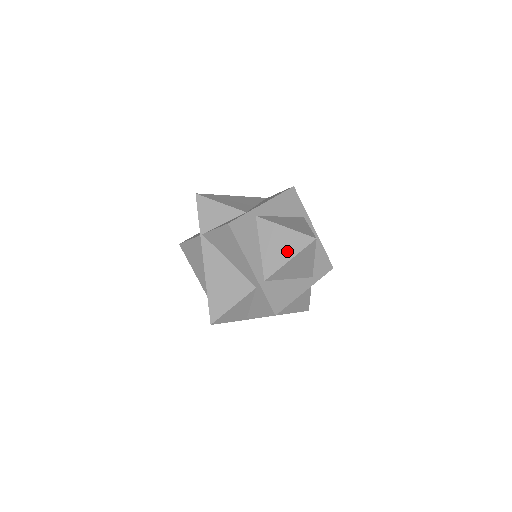
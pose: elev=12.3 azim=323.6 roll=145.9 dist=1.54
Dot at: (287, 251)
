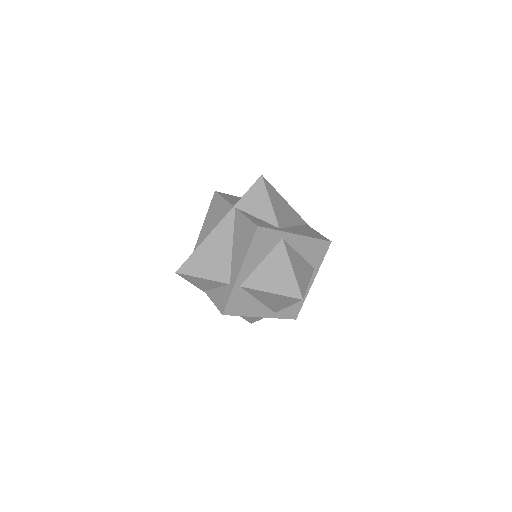
Dot at: (282, 303)
